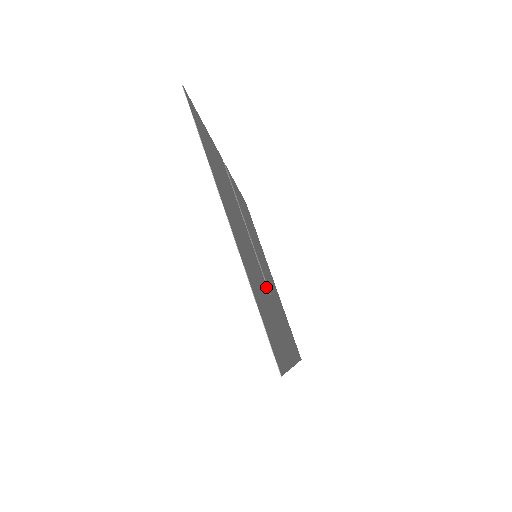
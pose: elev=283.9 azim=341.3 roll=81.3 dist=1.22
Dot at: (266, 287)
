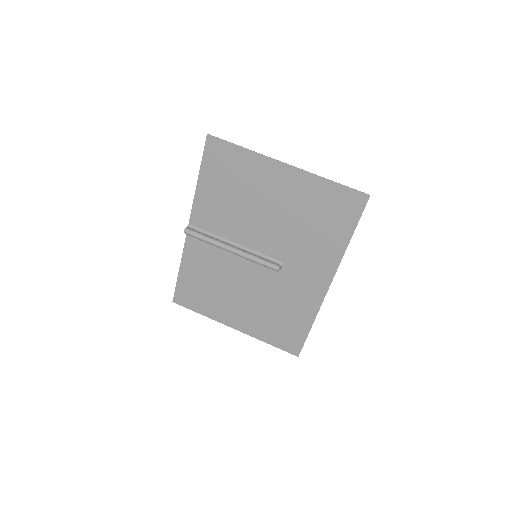
Dot at: (282, 256)
